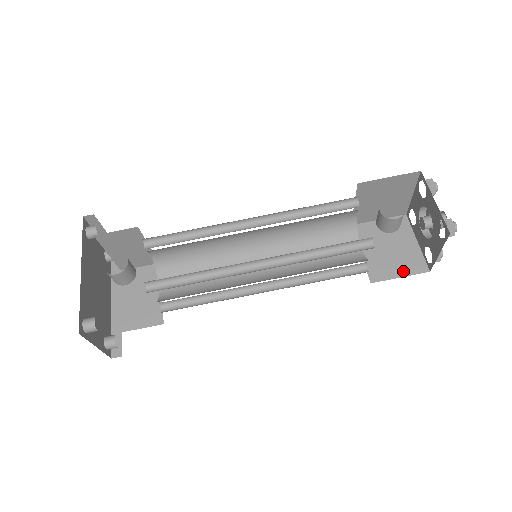
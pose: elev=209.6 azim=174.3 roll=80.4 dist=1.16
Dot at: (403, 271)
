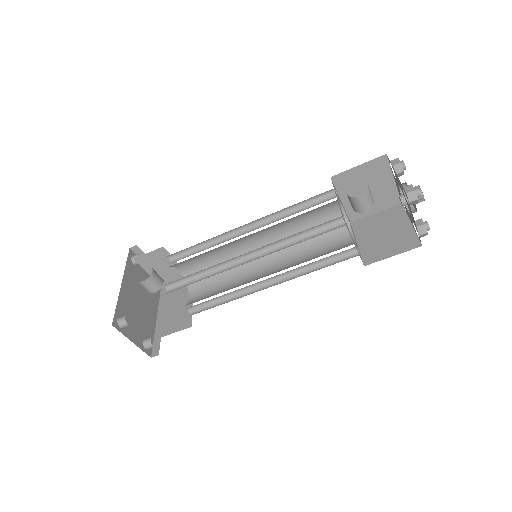
Dot at: (396, 250)
